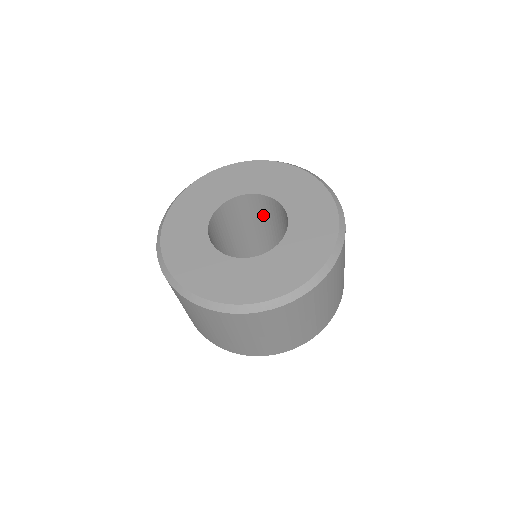
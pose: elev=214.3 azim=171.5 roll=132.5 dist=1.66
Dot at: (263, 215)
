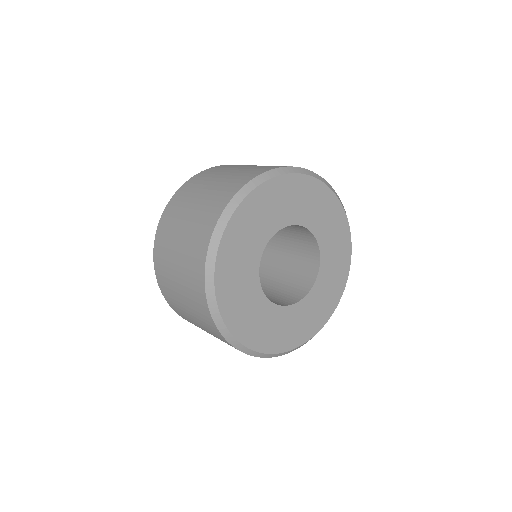
Dot at: (291, 231)
